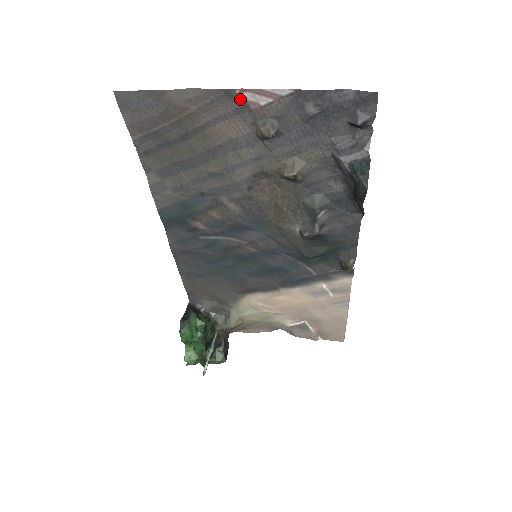
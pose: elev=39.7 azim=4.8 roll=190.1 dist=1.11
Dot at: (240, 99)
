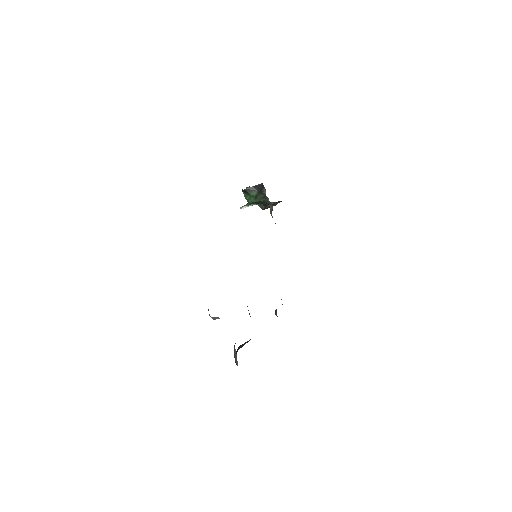
Dot at: occluded
